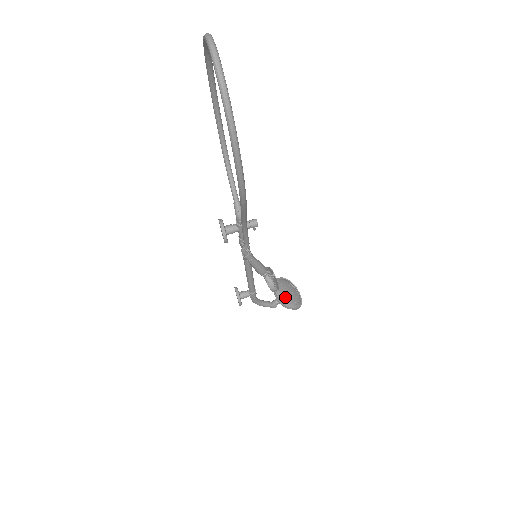
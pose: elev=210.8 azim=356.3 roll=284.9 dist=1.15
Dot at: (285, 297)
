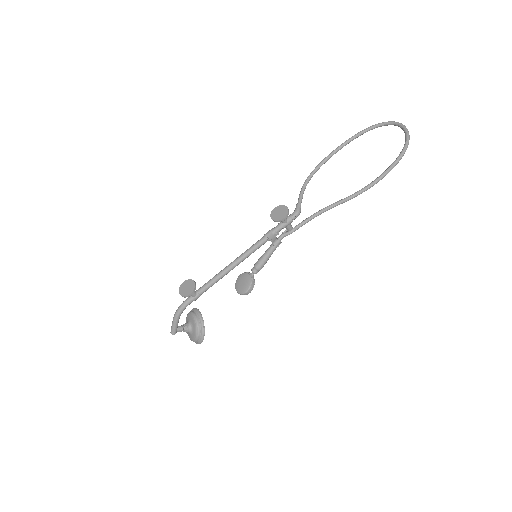
Dot at: occluded
